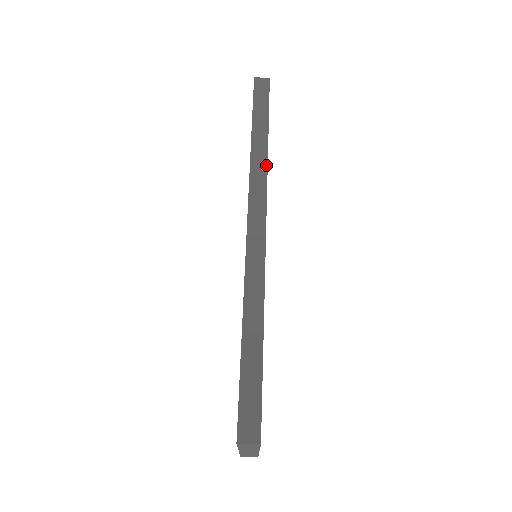
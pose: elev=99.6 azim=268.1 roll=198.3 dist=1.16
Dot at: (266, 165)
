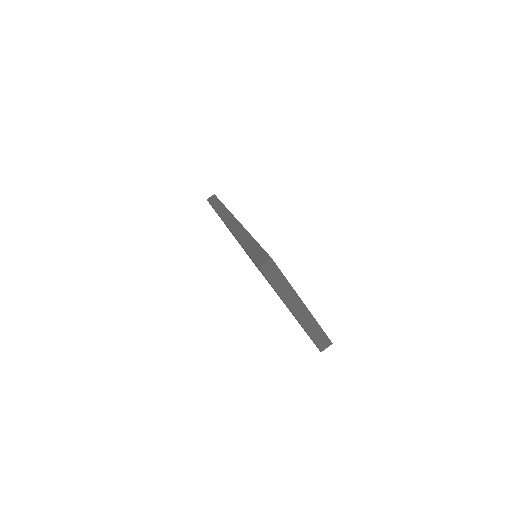
Dot at: (226, 209)
